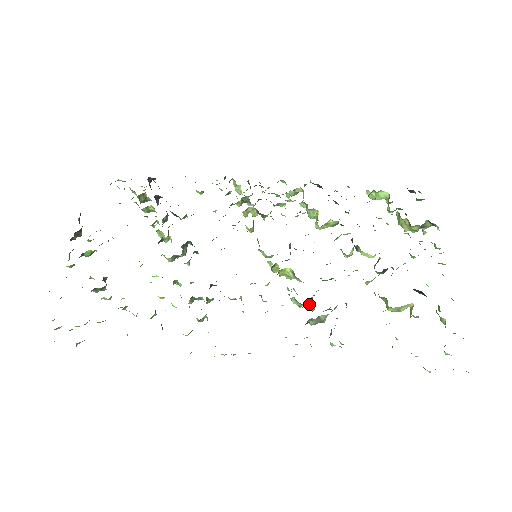
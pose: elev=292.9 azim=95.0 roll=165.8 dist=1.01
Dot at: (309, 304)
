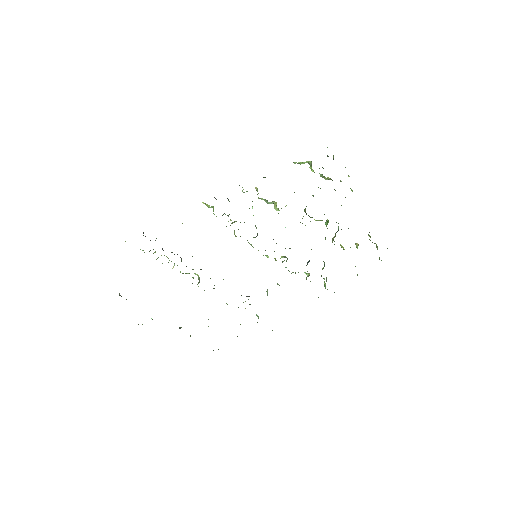
Dot at: (304, 272)
